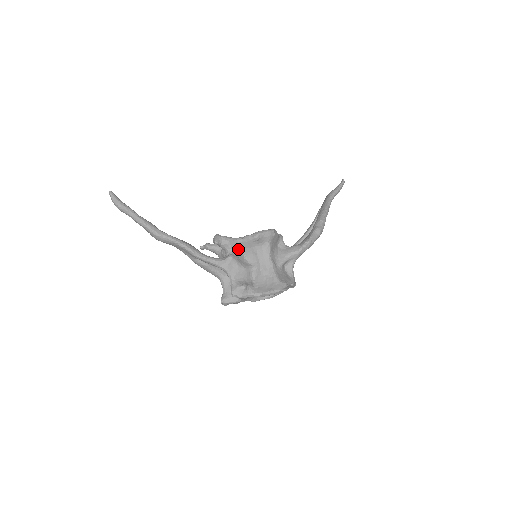
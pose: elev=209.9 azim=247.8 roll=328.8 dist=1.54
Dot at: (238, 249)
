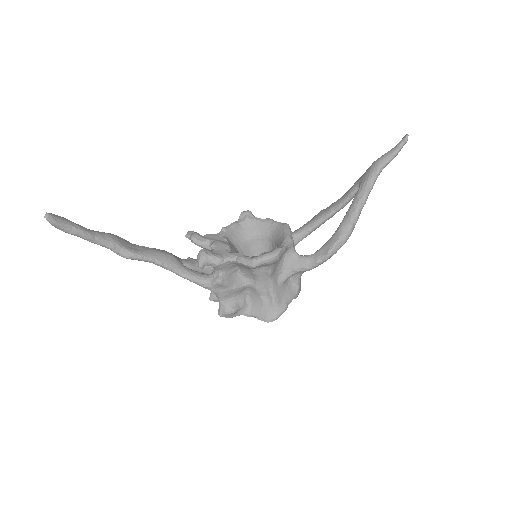
Dot at: (230, 267)
